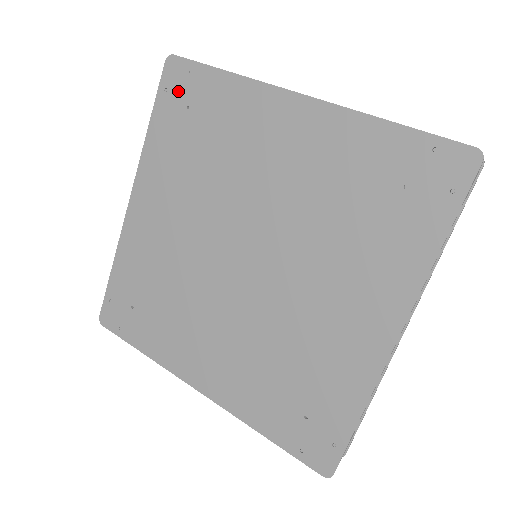
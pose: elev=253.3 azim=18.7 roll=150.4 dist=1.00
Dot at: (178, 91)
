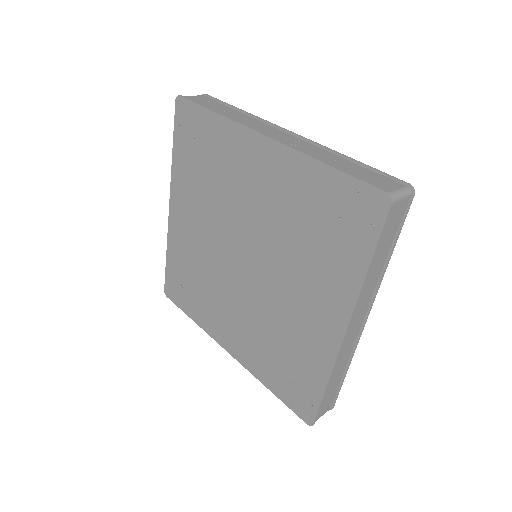
Dot at: (186, 126)
